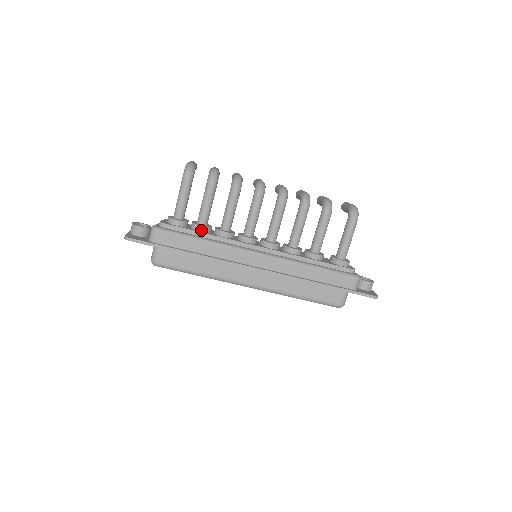
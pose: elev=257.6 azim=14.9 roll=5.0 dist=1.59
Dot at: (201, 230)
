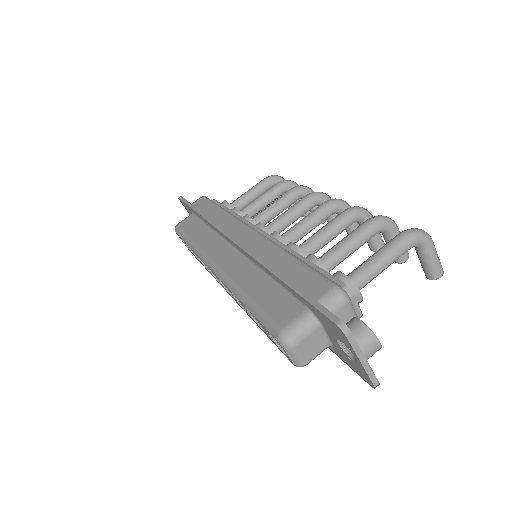
Dot at: (233, 210)
